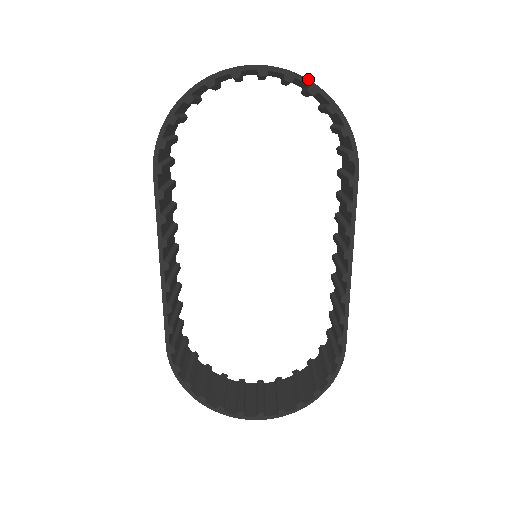
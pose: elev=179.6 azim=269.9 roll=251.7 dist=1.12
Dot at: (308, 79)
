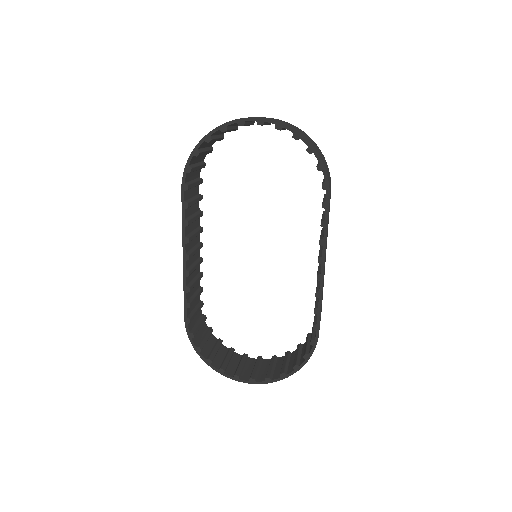
Dot at: (293, 128)
